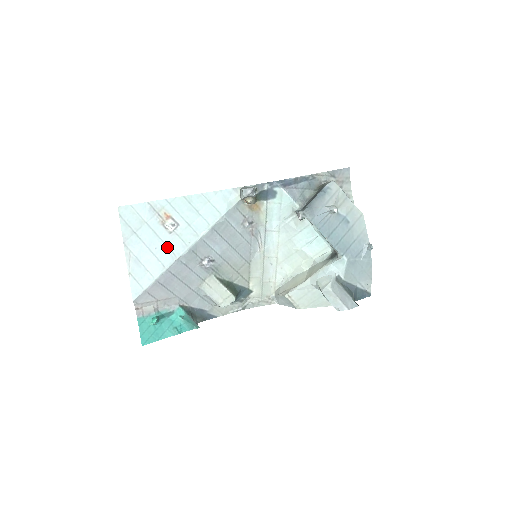
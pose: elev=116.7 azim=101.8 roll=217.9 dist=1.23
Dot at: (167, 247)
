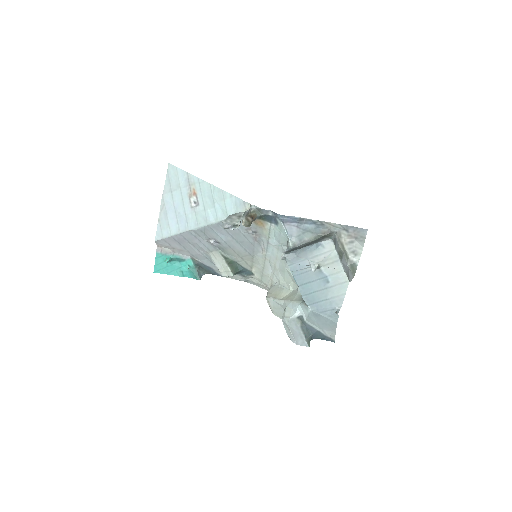
Dot at: (186, 217)
